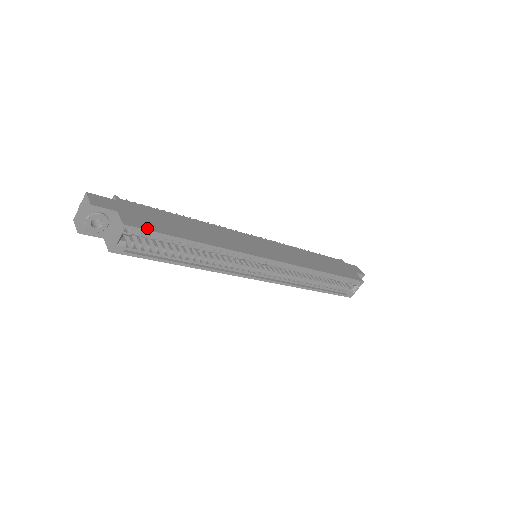
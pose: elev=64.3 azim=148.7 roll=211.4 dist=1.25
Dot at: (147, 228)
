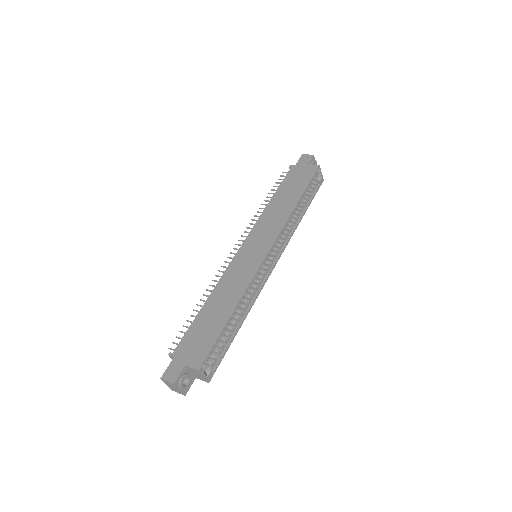
Dot at: (207, 352)
